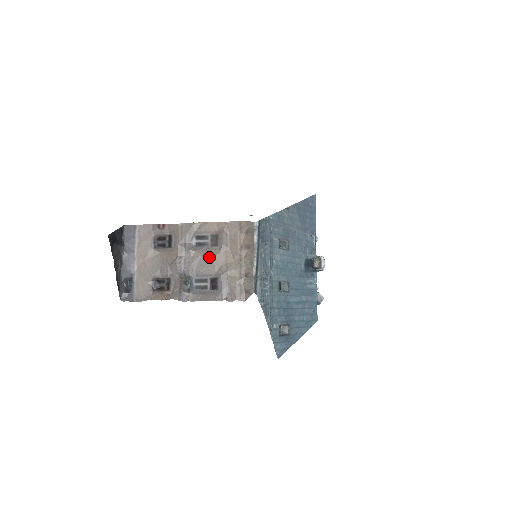
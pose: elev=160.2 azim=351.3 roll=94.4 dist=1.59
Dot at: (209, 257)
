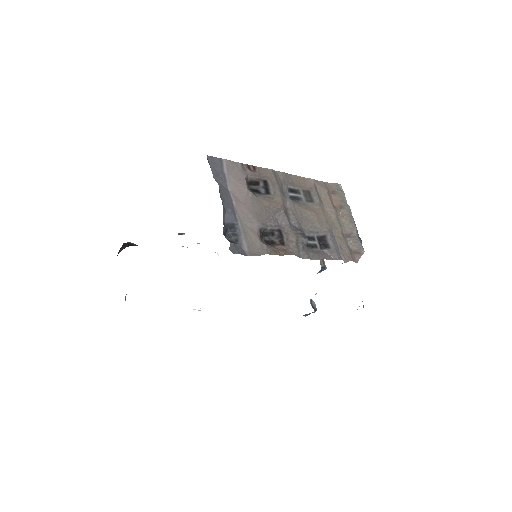
Dot at: (311, 212)
